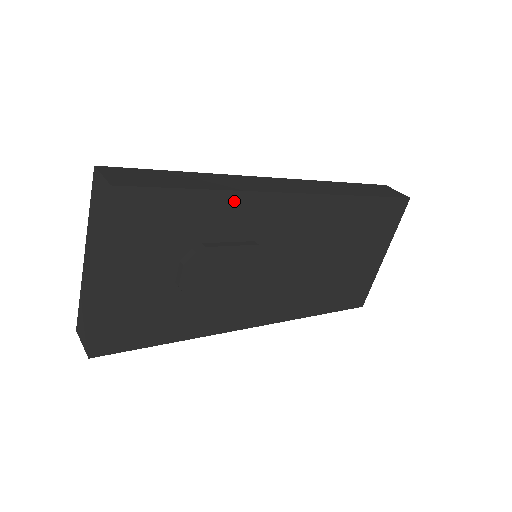
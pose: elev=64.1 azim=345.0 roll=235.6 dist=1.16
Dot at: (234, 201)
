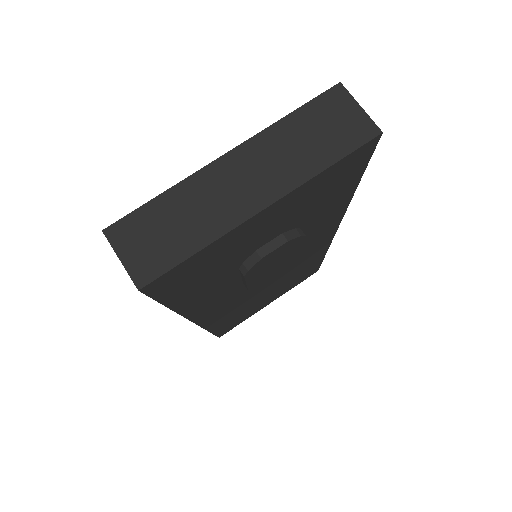
Dot at: (340, 209)
